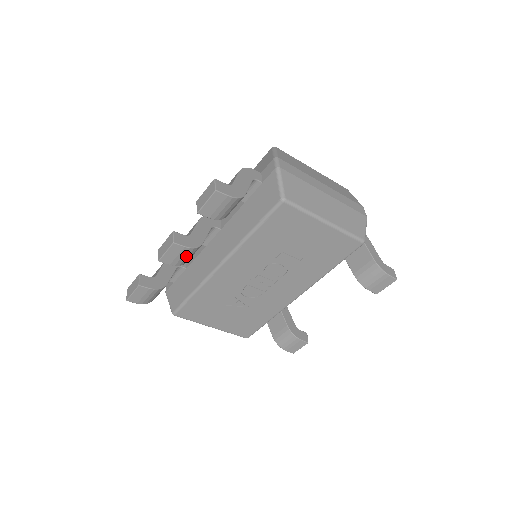
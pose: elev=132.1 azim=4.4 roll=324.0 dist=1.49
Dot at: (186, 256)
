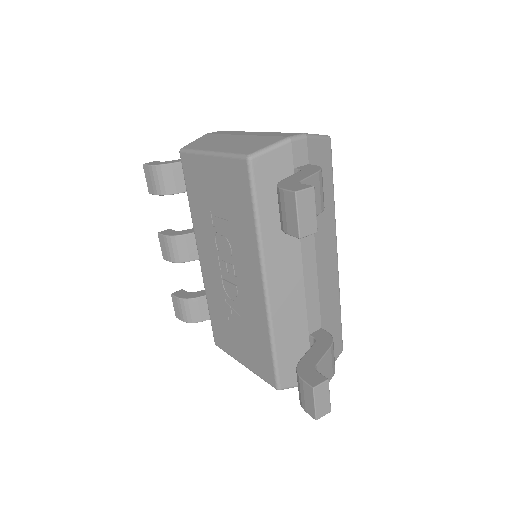
Dot at: (172, 248)
